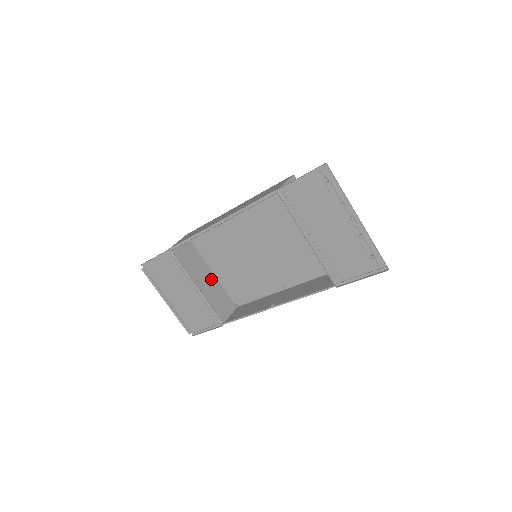
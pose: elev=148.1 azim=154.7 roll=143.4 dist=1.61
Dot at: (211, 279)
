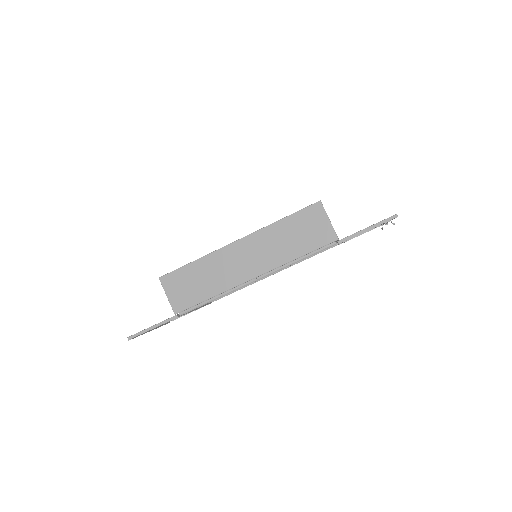
Dot at: occluded
